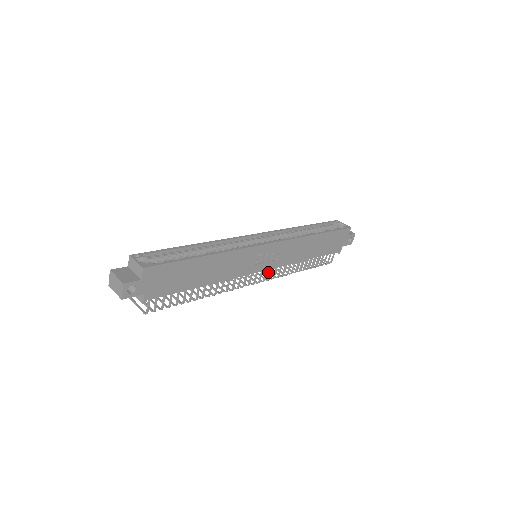
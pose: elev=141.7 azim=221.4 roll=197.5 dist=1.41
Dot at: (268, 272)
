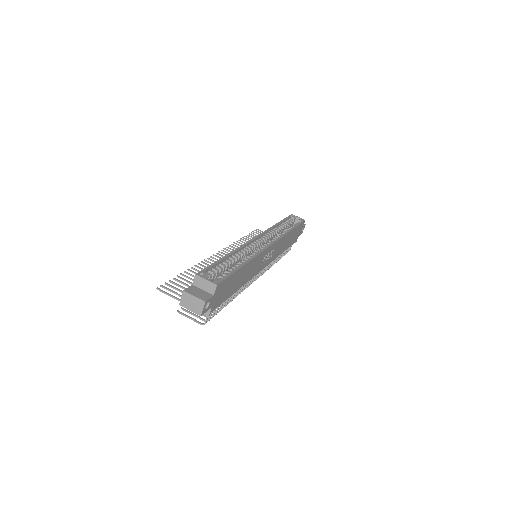
Dot at: occluded
